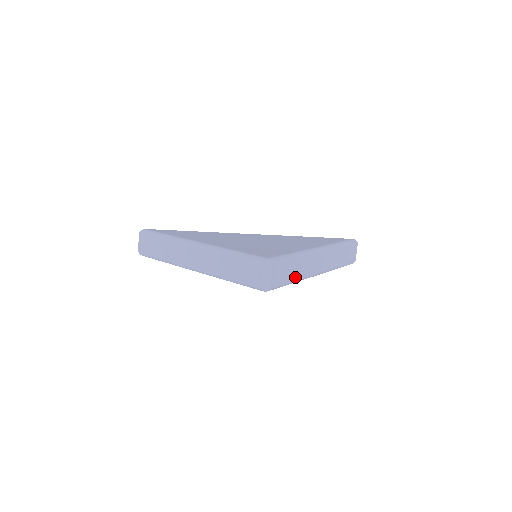
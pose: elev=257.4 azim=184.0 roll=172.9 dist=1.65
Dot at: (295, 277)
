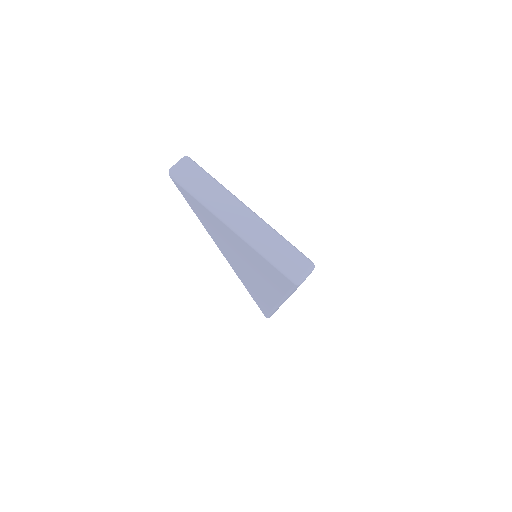
Dot at: occluded
